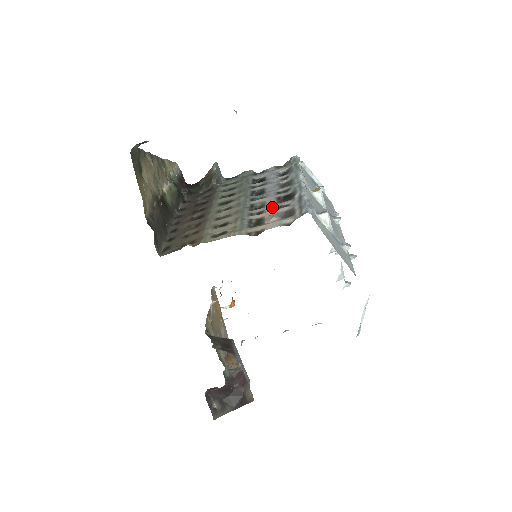
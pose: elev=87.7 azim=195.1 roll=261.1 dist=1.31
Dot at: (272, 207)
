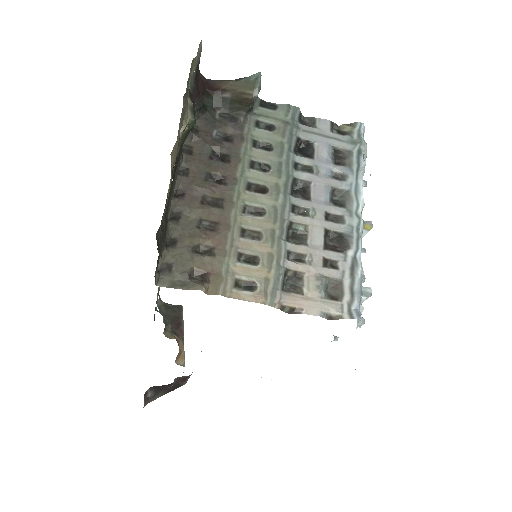
Dot at: (317, 255)
